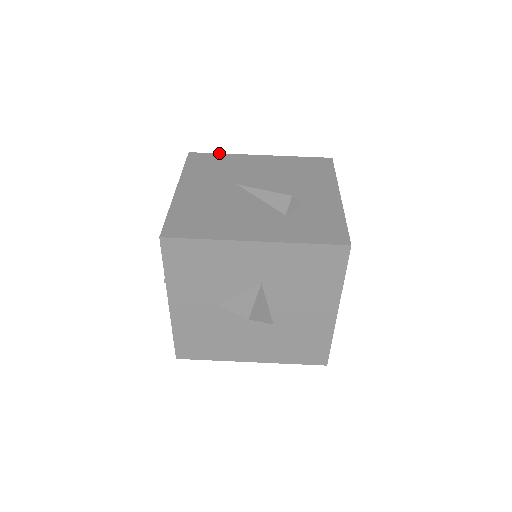
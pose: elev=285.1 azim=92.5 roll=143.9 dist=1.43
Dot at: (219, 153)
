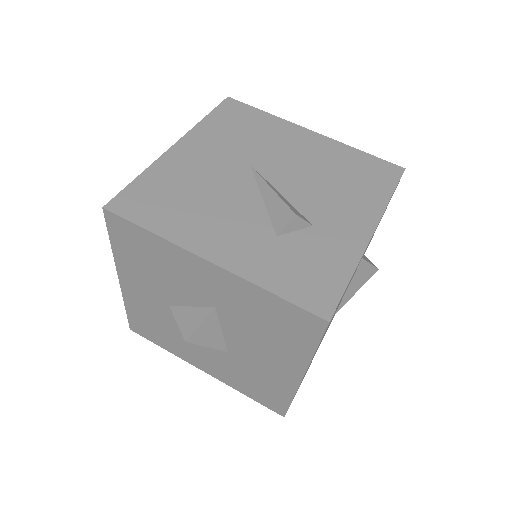
Dot at: occluded
